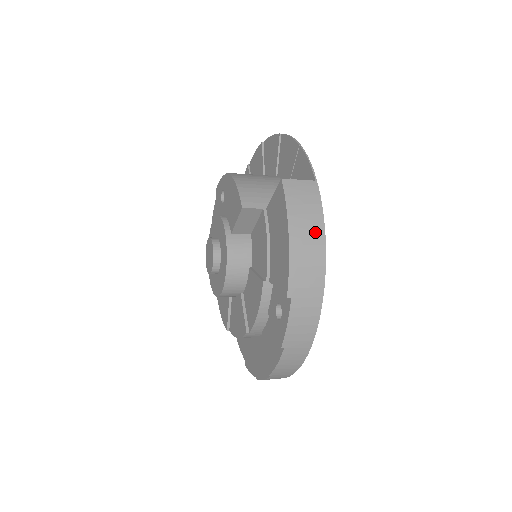
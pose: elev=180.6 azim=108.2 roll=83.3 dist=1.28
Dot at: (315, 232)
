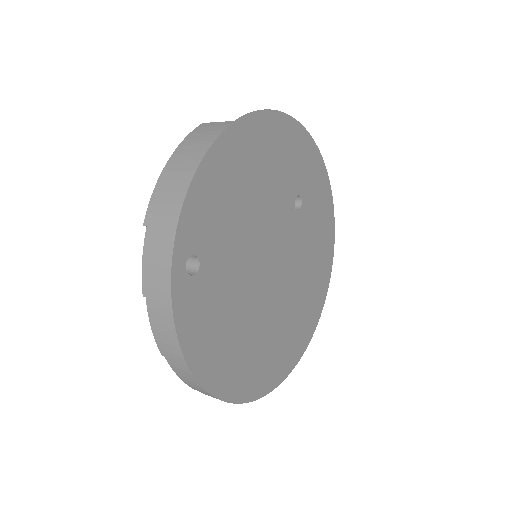
Dot at: (193, 159)
